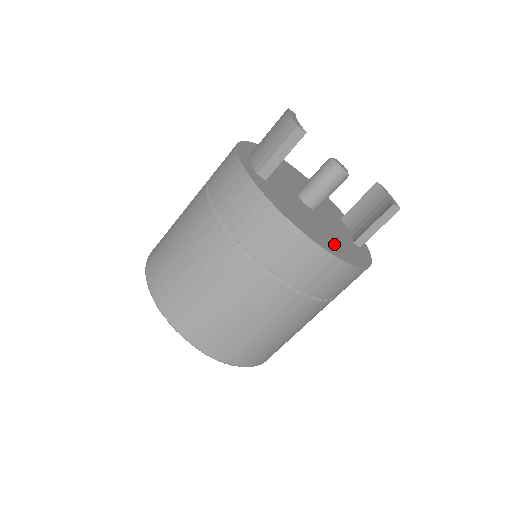
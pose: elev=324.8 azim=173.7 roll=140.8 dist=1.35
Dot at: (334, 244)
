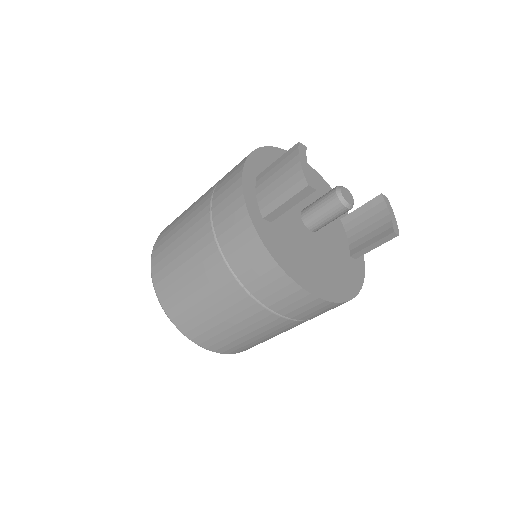
Dot at: (332, 280)
